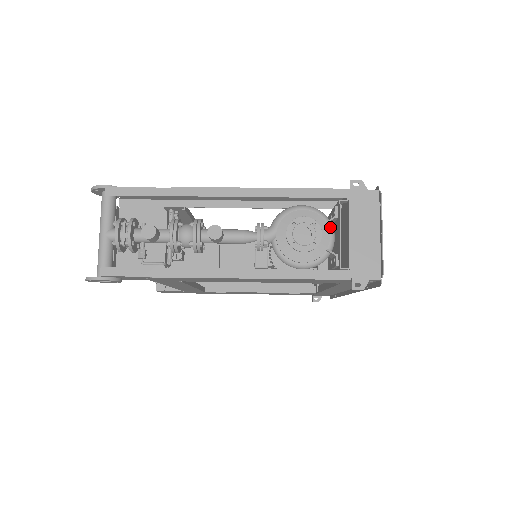
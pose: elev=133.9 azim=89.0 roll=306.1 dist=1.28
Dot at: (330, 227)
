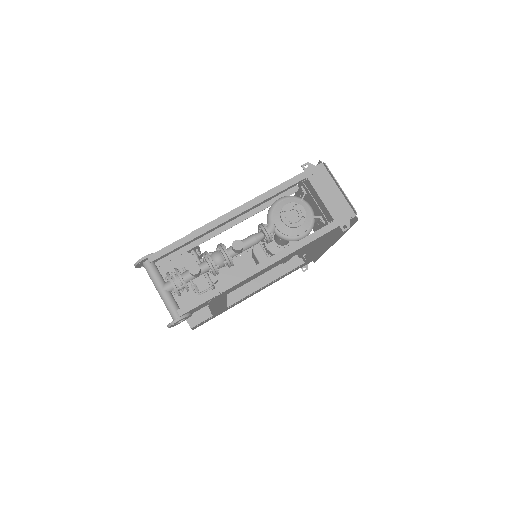
Dot at: (305, 202)
